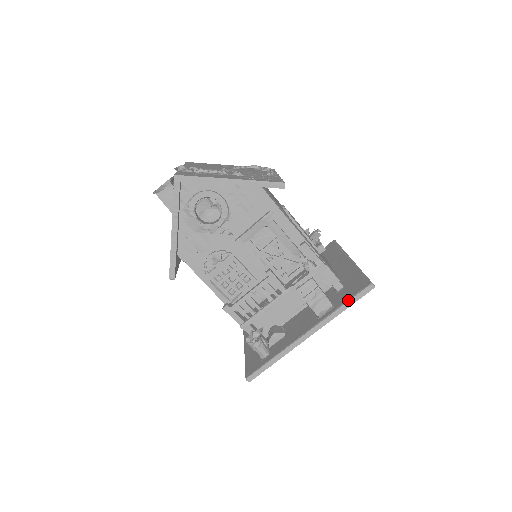
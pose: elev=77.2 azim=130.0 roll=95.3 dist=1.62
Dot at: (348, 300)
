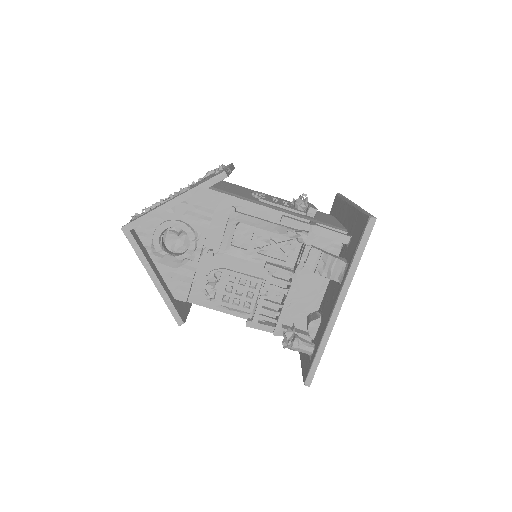
Dot at: (356, 249)
